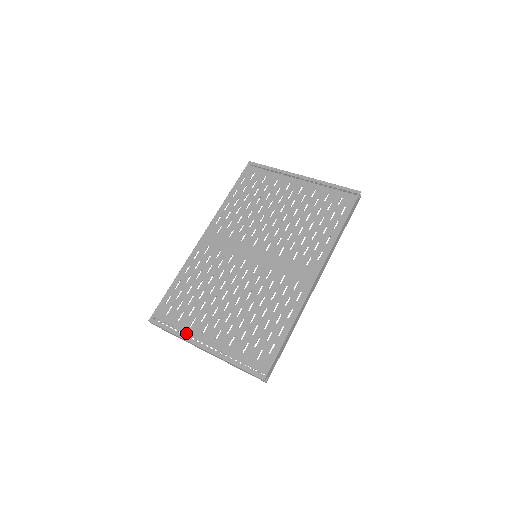
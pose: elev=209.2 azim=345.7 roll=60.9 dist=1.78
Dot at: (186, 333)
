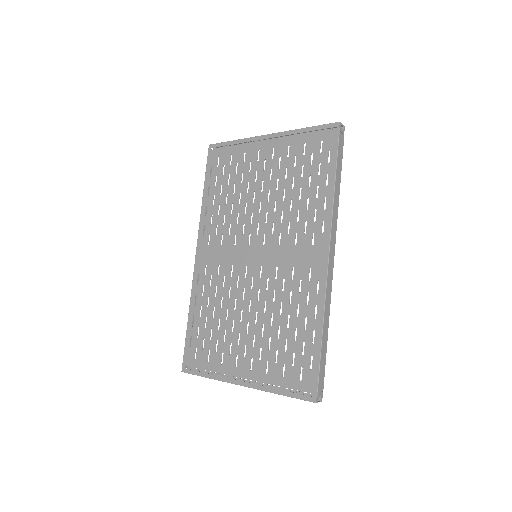
Dot at: (220, 373)
